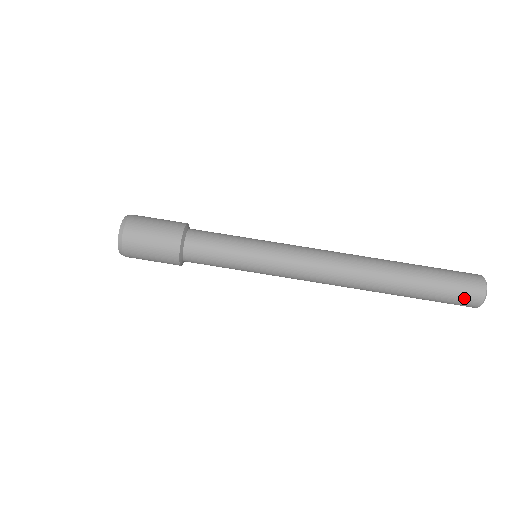
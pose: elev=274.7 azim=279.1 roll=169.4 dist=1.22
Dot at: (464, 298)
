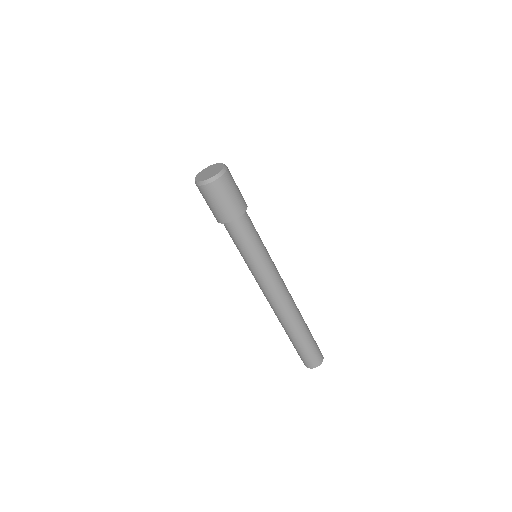
Dot at: (314, 359)
